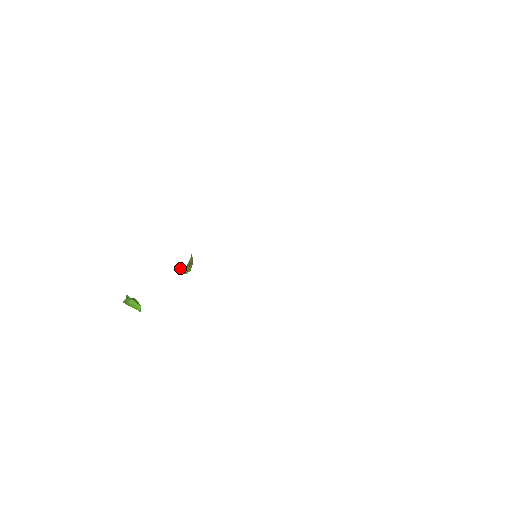
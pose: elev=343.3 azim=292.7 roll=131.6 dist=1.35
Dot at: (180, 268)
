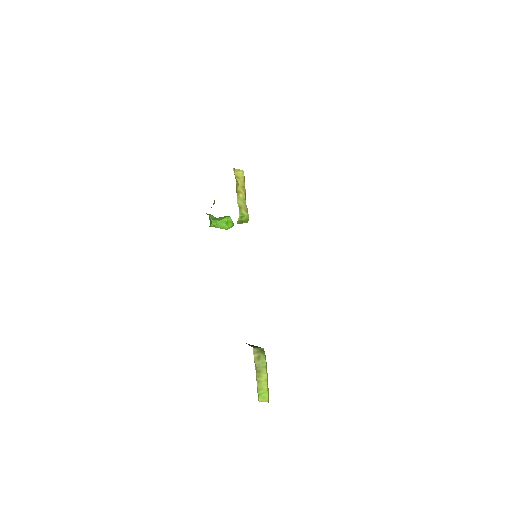
Dot at: occluded
